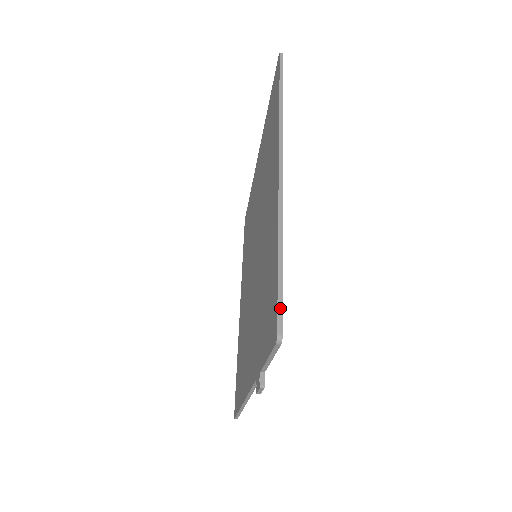
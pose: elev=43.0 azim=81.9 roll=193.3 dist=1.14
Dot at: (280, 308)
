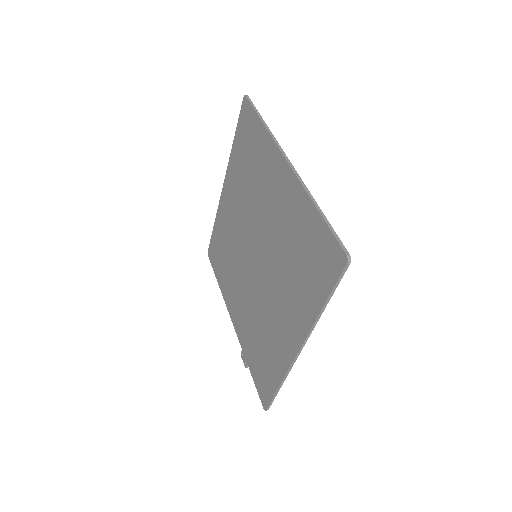
Dot at: (271, 404)
